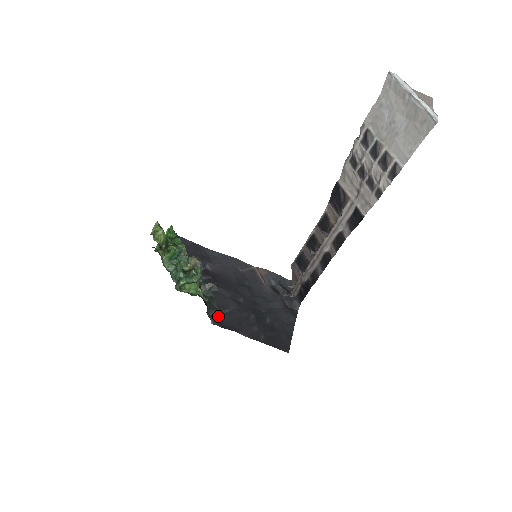
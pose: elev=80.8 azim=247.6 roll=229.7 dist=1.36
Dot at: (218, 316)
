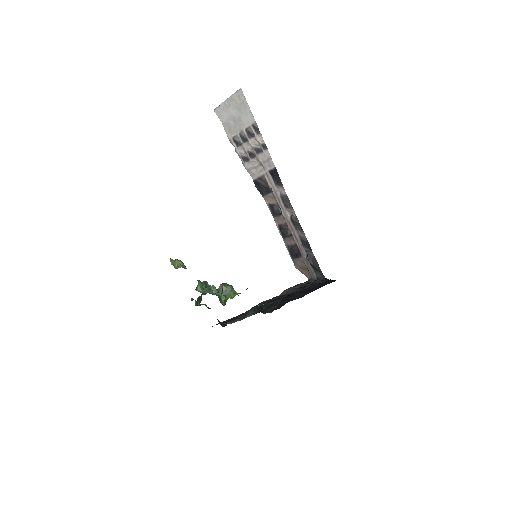
Dot at: (272, 310)
